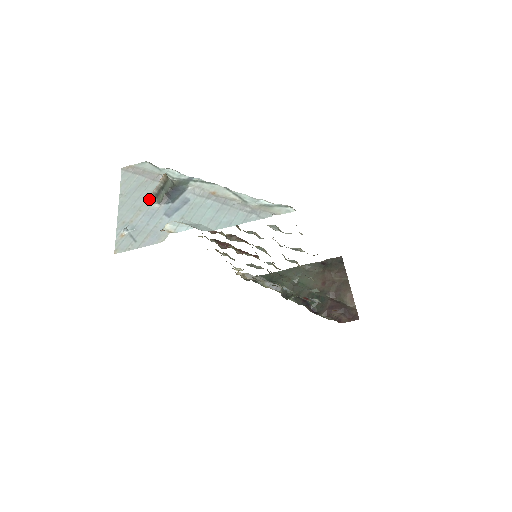
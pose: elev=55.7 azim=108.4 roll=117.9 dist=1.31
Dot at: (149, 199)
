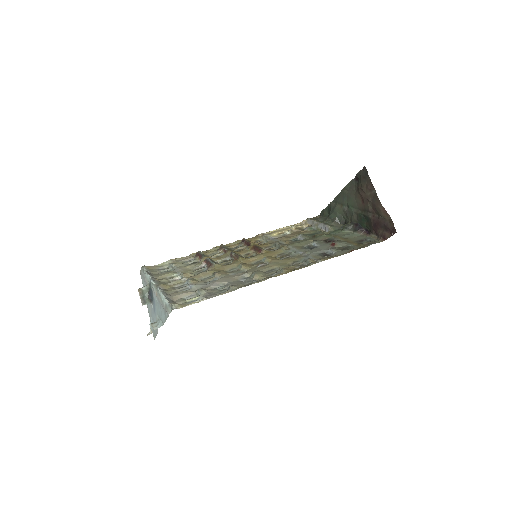
Dot at: occluded
